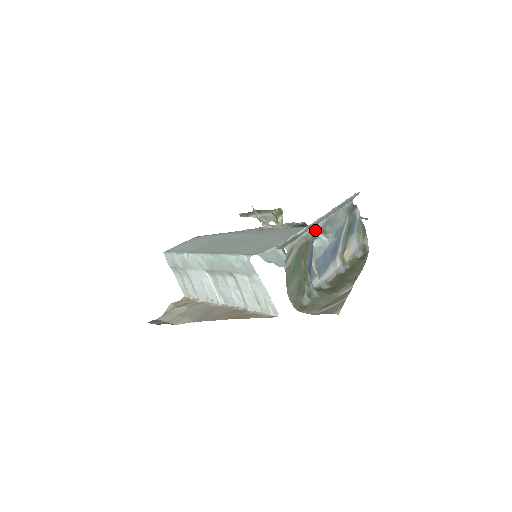
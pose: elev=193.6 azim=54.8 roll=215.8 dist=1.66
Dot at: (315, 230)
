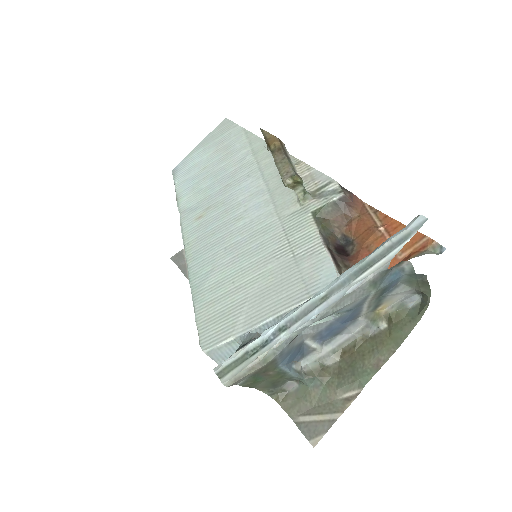
Dot at: (286, 343)
